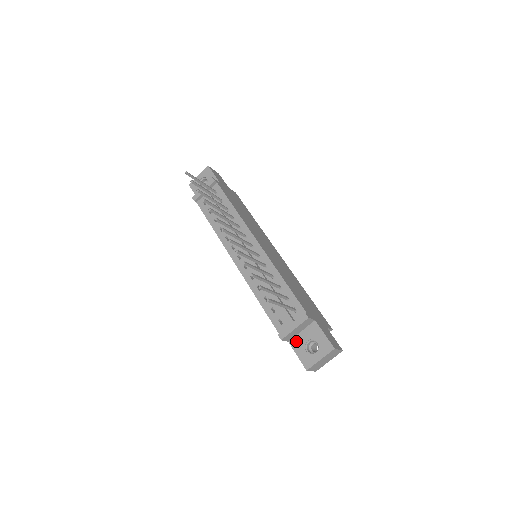
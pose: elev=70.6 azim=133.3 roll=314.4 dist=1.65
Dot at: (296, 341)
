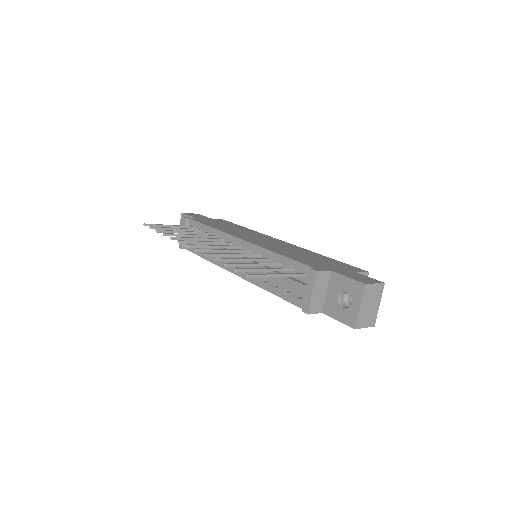
Dot at: (328, 306)
